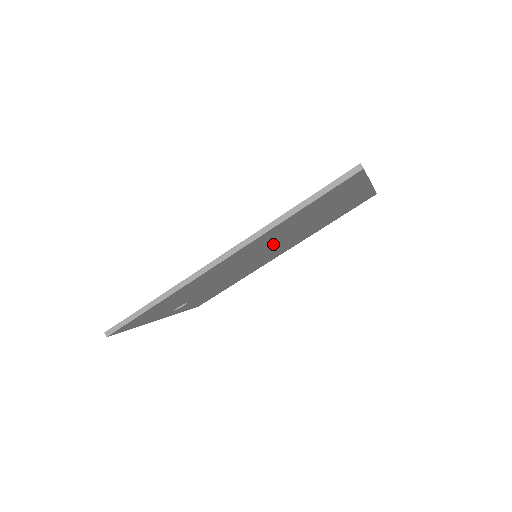
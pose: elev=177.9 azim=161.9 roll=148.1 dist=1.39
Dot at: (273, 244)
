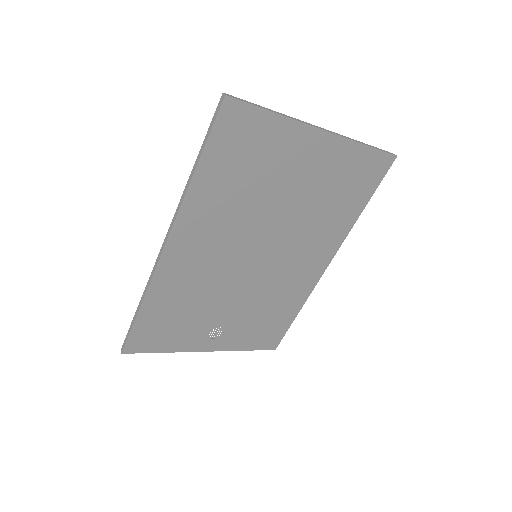
Dot at: (254, 233)
